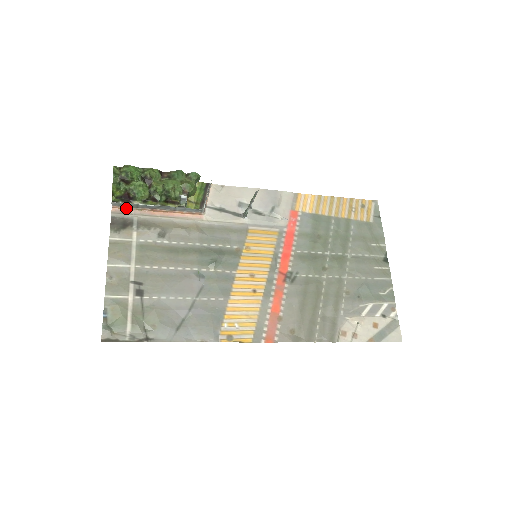
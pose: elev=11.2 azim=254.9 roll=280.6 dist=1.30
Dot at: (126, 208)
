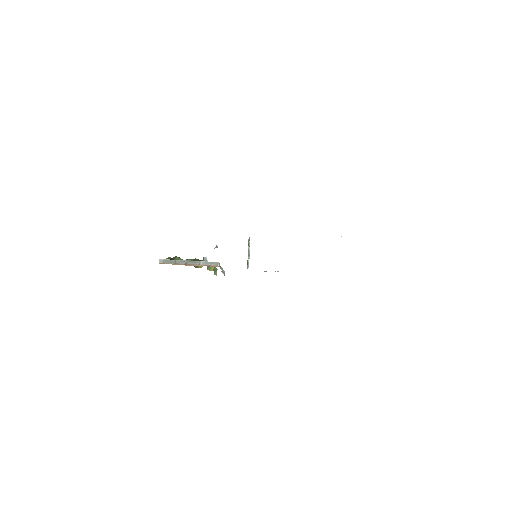
Dot at: occluded
